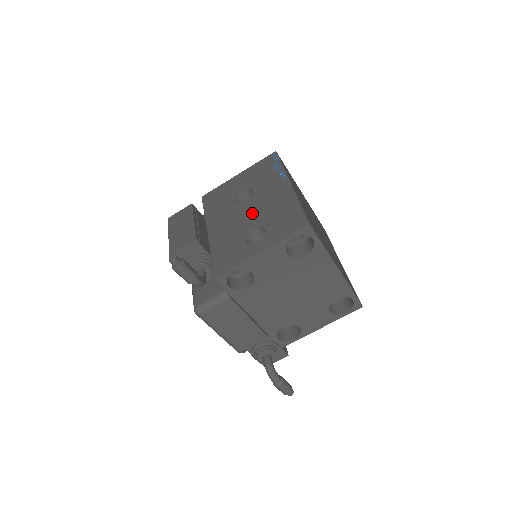
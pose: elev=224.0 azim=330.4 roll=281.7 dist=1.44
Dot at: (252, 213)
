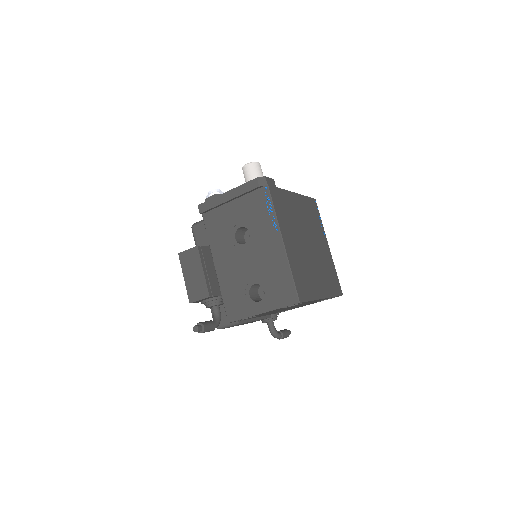
Dot at: (251, 264)
